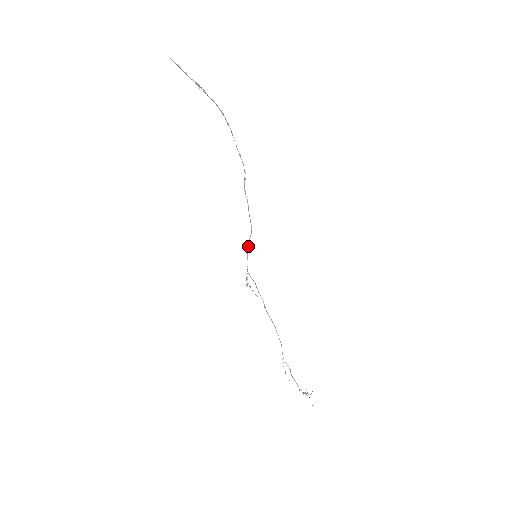
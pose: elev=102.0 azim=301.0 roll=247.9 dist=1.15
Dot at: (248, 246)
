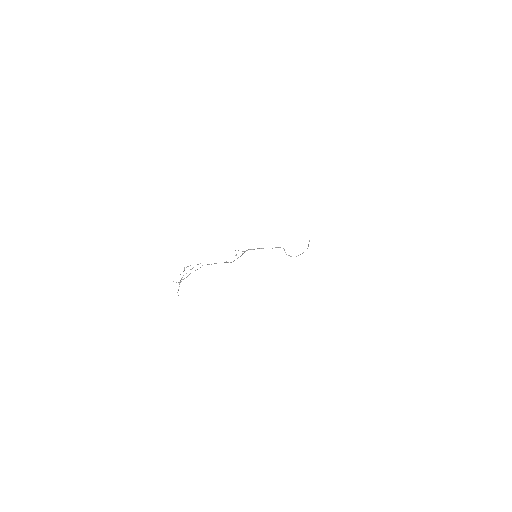
Dot at: occluded
